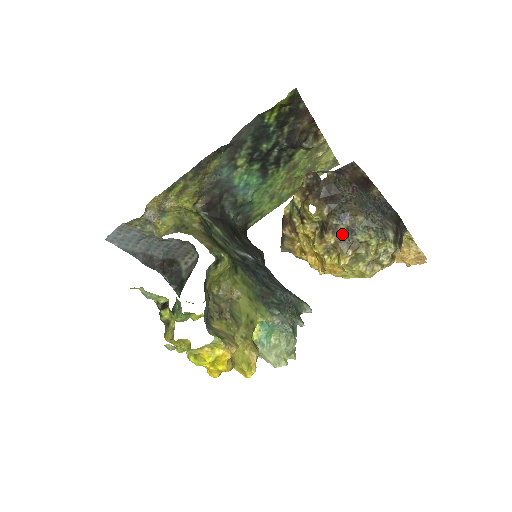
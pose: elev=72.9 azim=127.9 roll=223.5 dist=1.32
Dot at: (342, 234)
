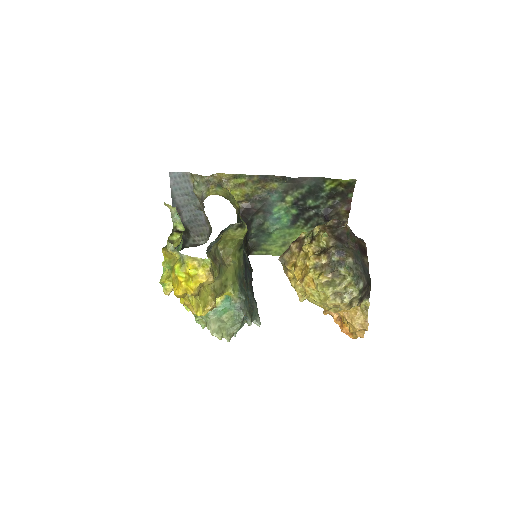
Dot at: (332, 262)
